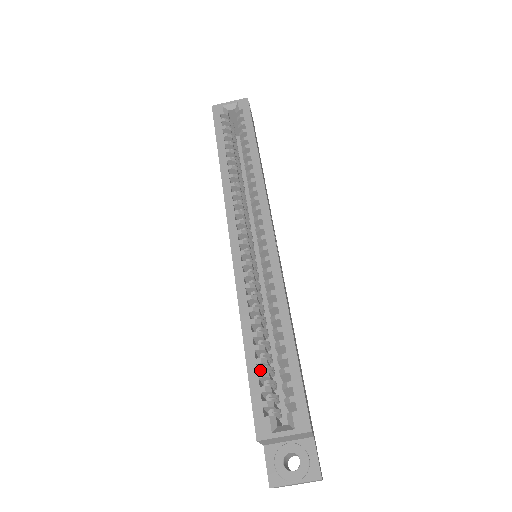
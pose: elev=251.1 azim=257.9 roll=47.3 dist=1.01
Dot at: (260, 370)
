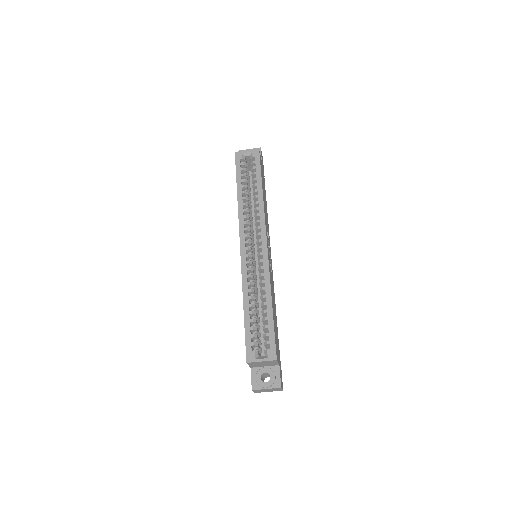
Dot at: occluded
